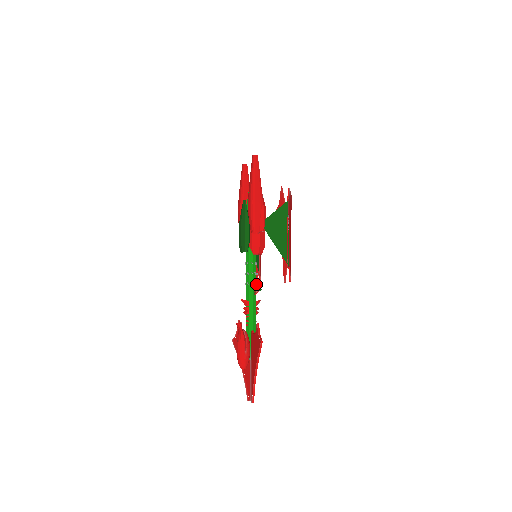
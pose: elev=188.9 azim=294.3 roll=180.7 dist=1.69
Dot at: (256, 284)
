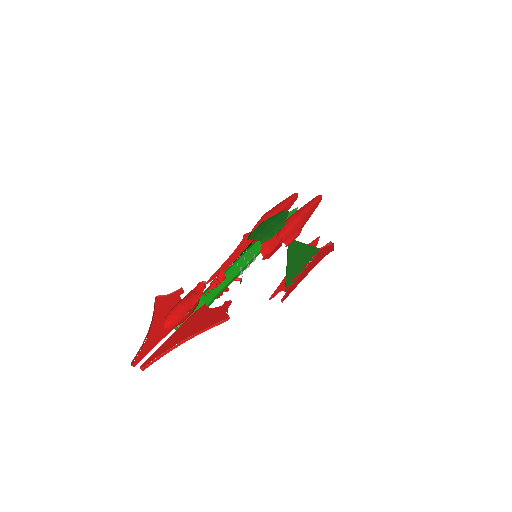
Dot at: occluded
